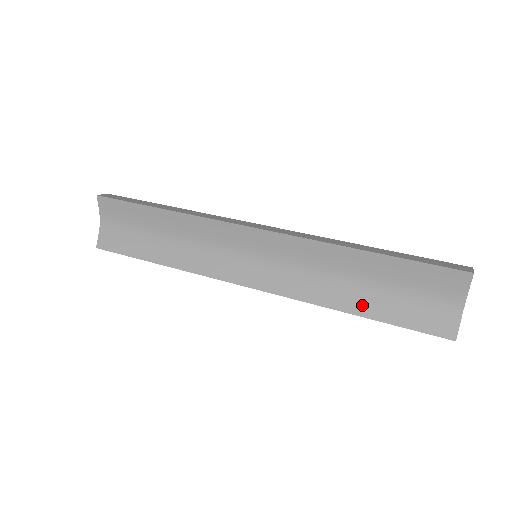
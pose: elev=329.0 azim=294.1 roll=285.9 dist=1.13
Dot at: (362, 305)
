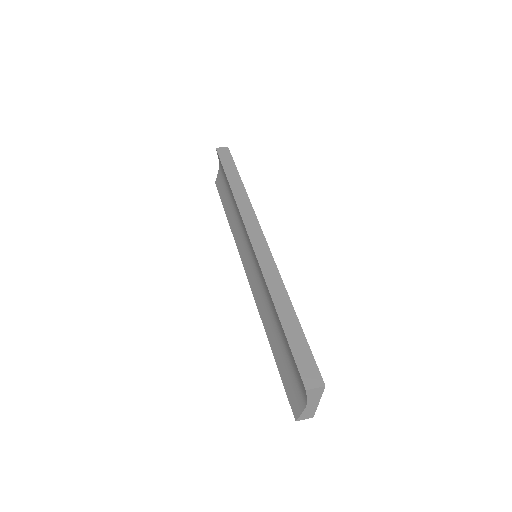
Dot at: (274, 344)
